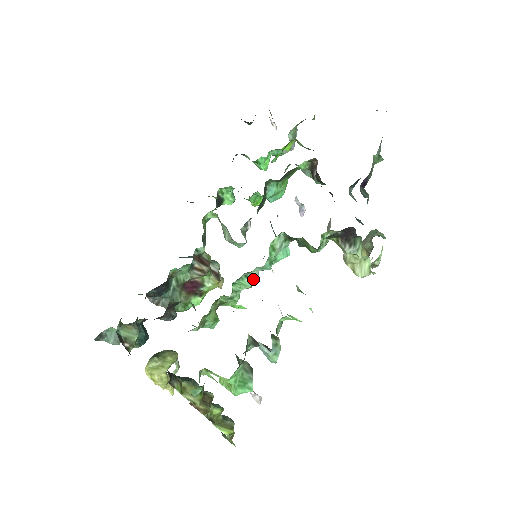
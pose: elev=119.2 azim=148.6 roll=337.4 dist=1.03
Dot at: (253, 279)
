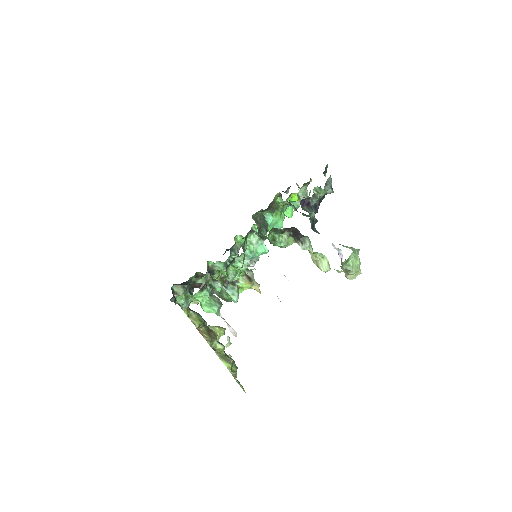
Dot at: (245, 265)
